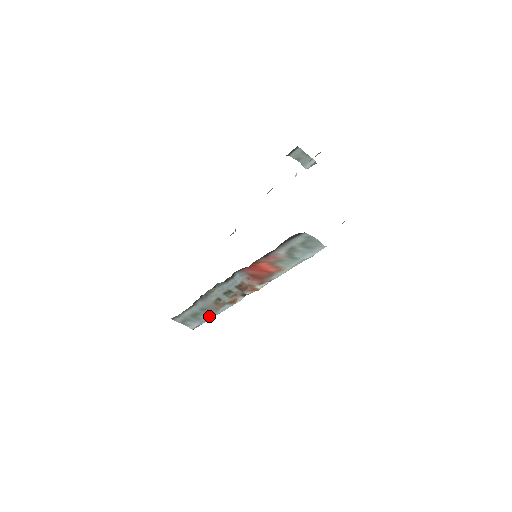
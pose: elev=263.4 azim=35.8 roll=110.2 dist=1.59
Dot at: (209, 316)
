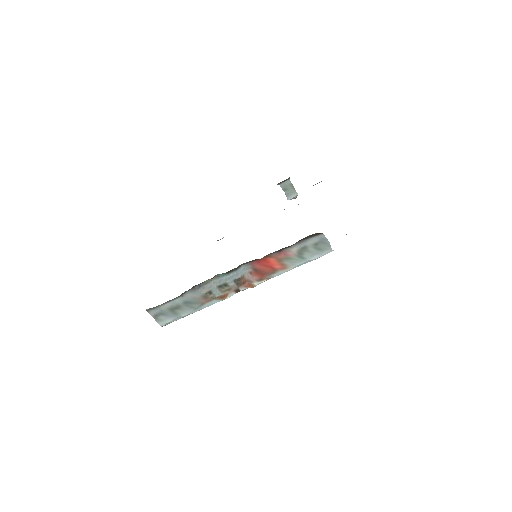
Dot at: (189, 311)
